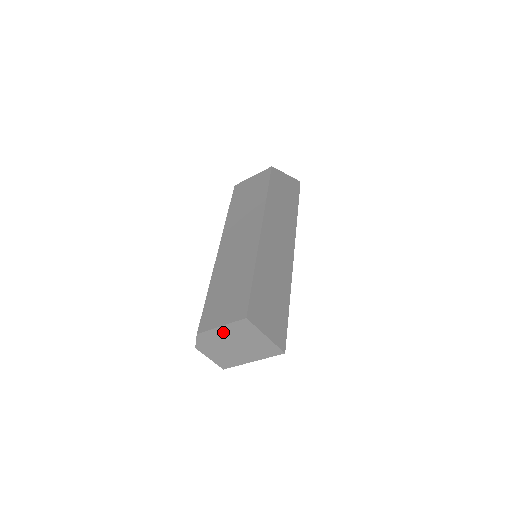
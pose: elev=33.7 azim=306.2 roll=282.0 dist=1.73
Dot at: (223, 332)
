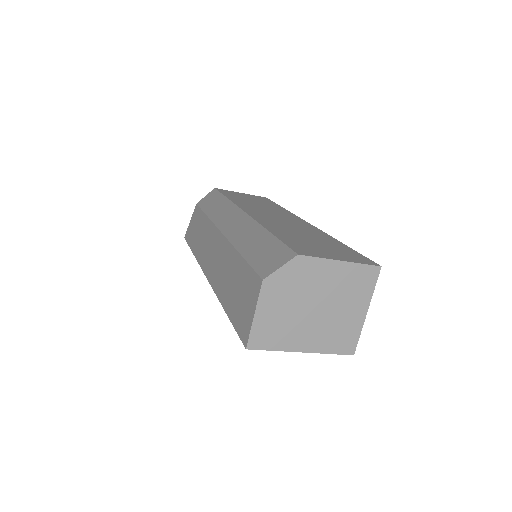
Dot at: (332, 273)
